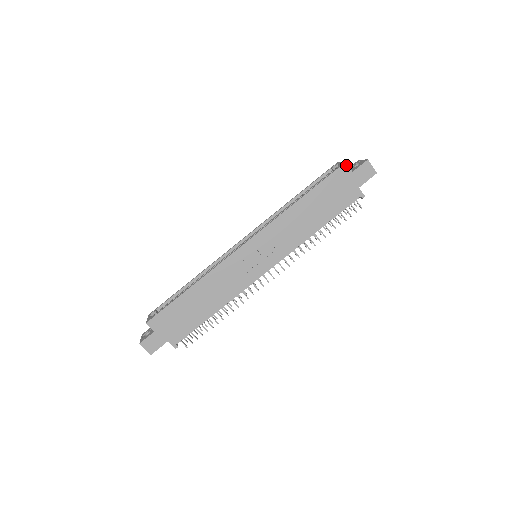
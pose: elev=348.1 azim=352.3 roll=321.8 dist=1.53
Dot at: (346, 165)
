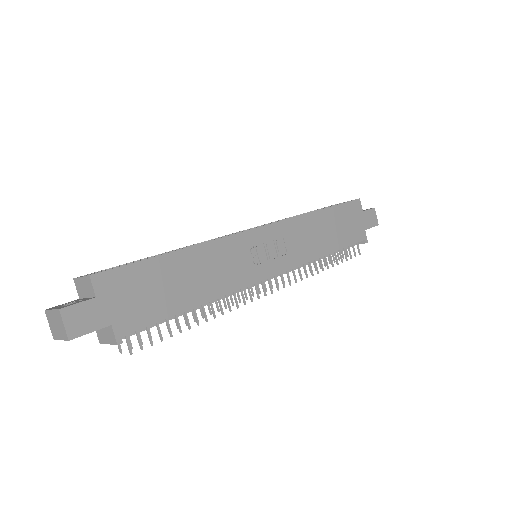
Dot at: (360, 201)
